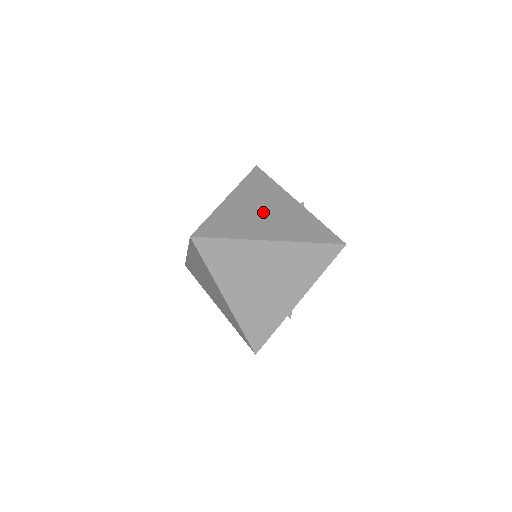
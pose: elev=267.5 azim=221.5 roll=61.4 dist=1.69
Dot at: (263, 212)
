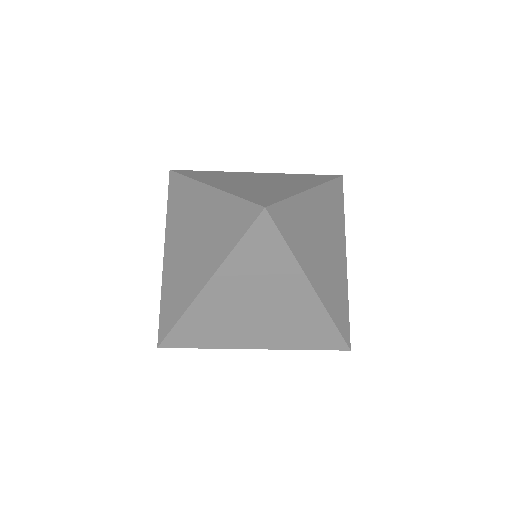
Dot at: (258, 182)
